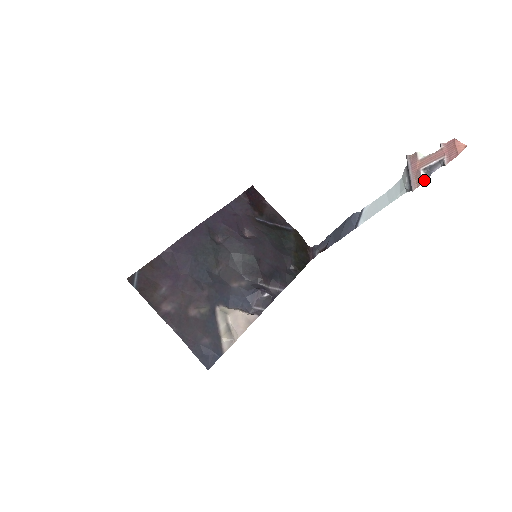
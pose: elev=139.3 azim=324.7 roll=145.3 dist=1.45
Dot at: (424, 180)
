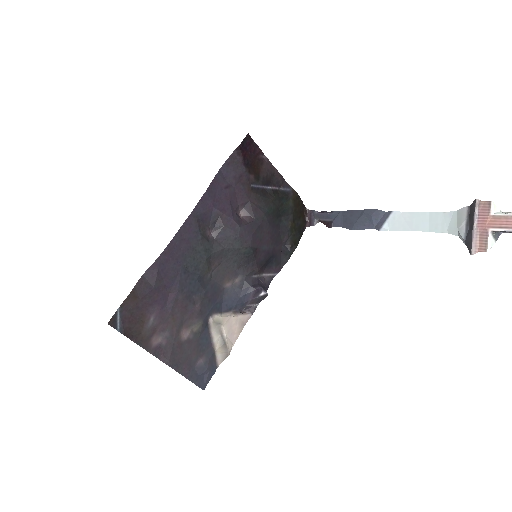
Dot at: (490, 247)
